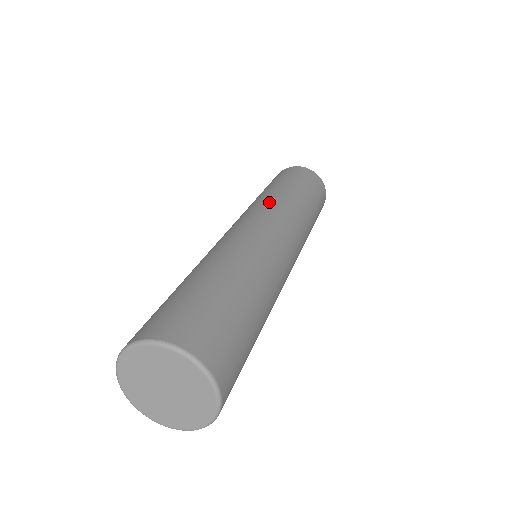
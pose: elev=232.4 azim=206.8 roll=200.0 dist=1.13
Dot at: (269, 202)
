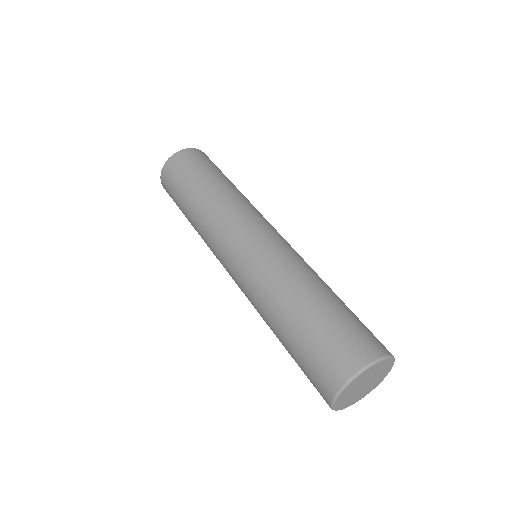
Dot at: (220, 214)
